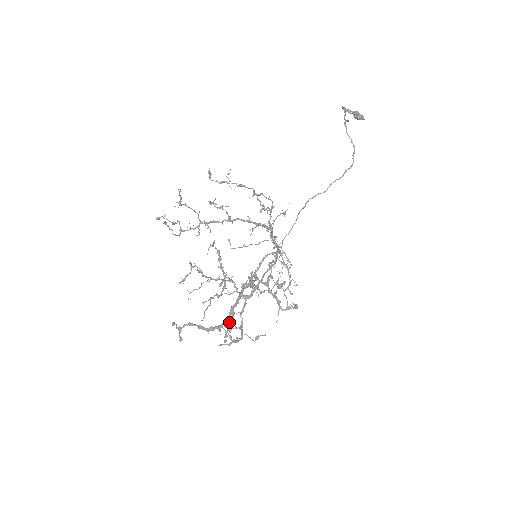
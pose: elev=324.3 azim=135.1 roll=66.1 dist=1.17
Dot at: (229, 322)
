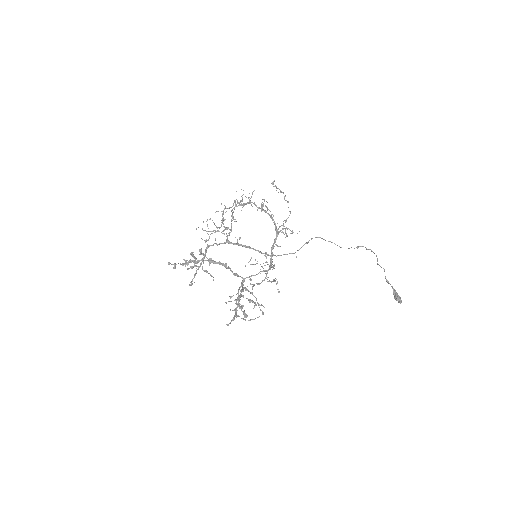
Dot at: (204, 254)
